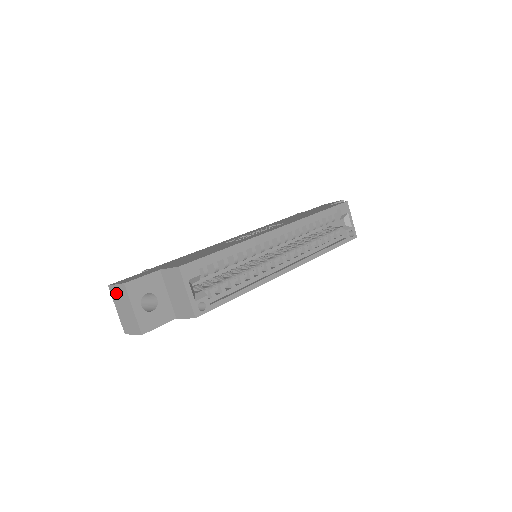
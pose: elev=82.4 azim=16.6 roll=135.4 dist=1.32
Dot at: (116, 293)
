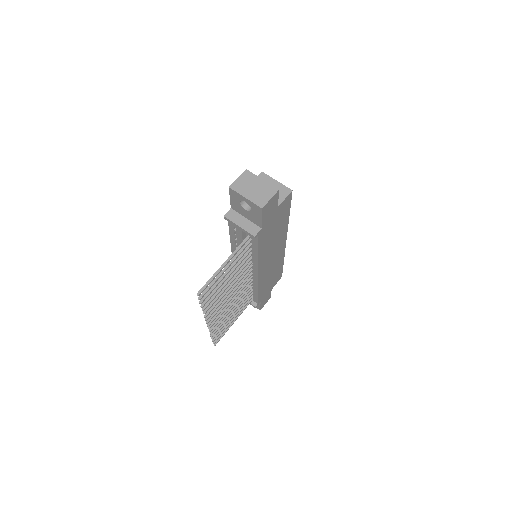
Dot at: (240, 184)
